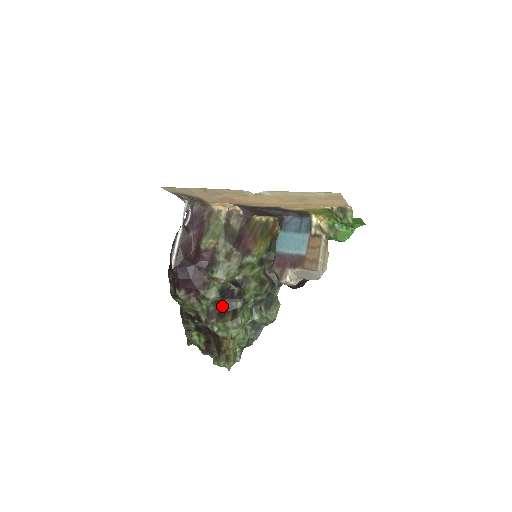
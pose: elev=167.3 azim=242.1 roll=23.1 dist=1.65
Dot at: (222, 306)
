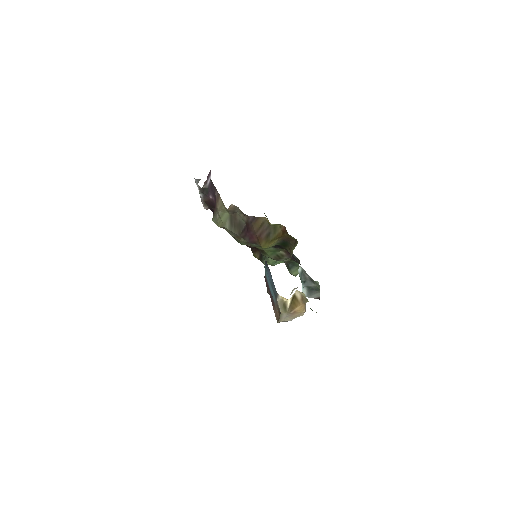
Dot at: occluded
